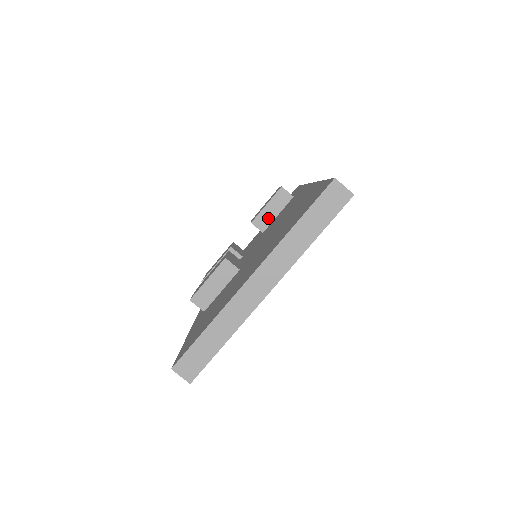
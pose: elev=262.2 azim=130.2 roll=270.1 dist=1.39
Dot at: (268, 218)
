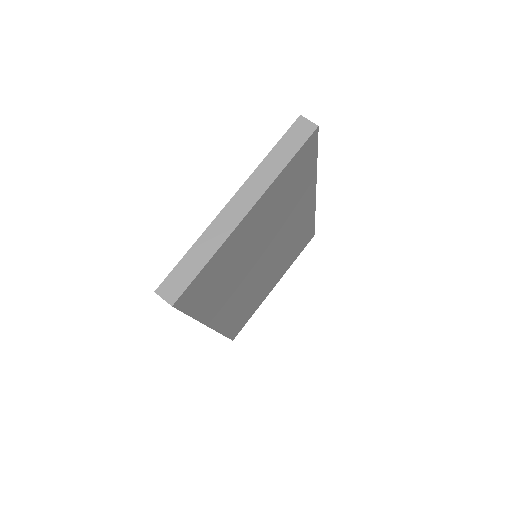
Dot at: occluded
